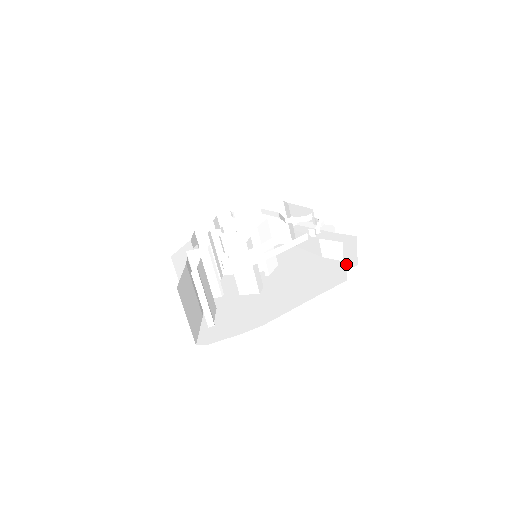
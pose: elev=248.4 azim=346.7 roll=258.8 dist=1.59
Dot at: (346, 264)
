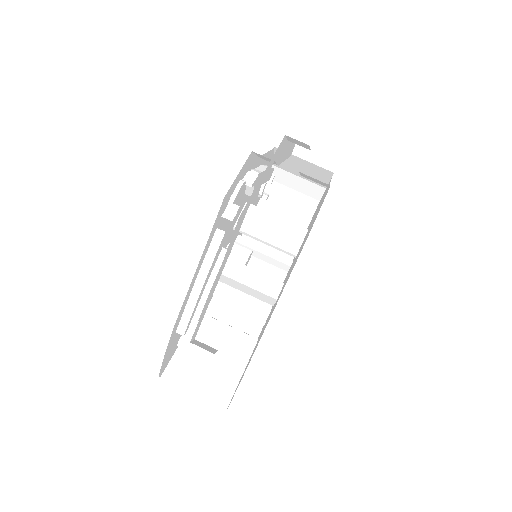
Dot at: occluded
